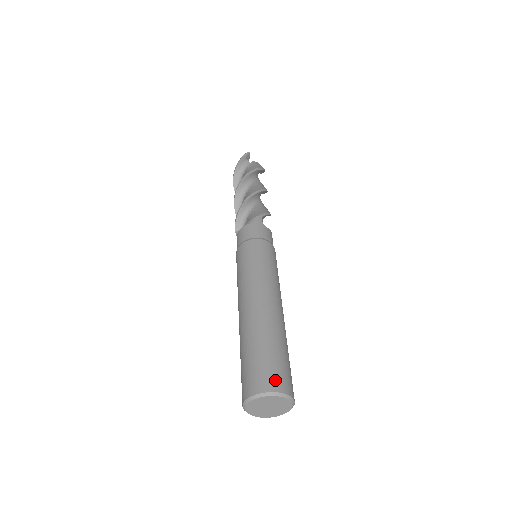
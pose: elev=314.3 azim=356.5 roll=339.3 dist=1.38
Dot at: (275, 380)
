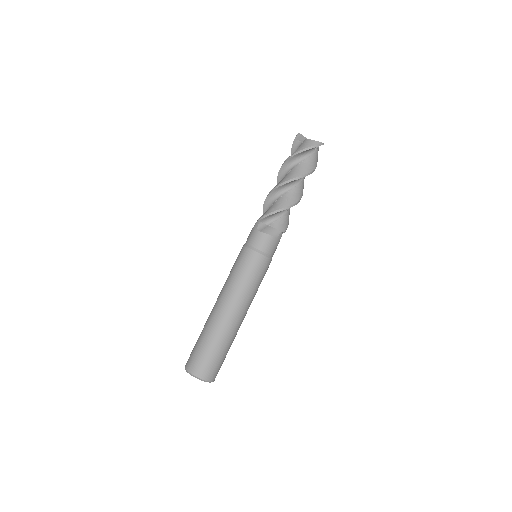
Dot at: (215, 374)
